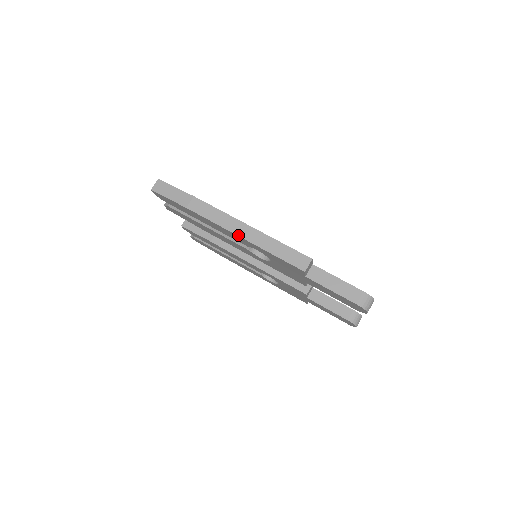
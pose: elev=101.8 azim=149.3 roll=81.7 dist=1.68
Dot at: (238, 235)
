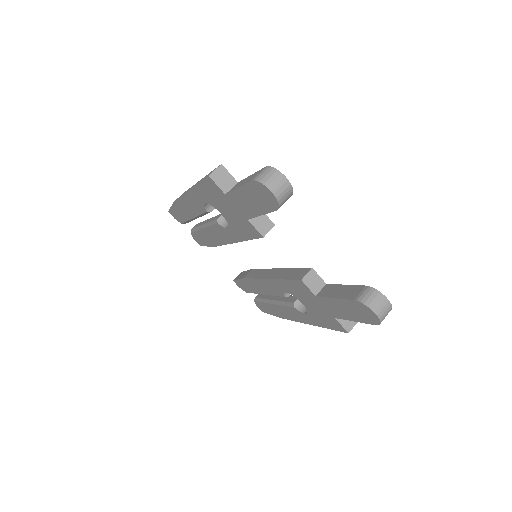
Dot at: (187, 192)
